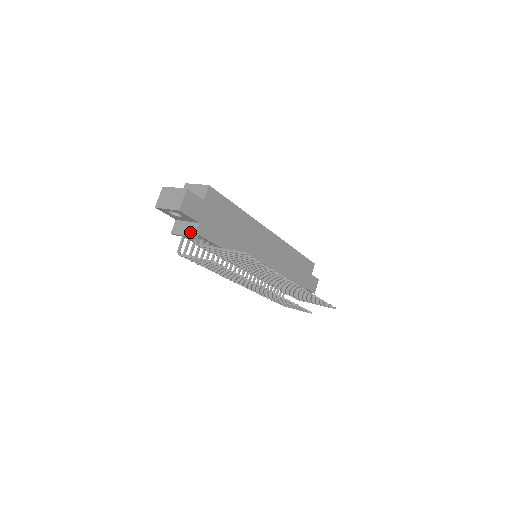
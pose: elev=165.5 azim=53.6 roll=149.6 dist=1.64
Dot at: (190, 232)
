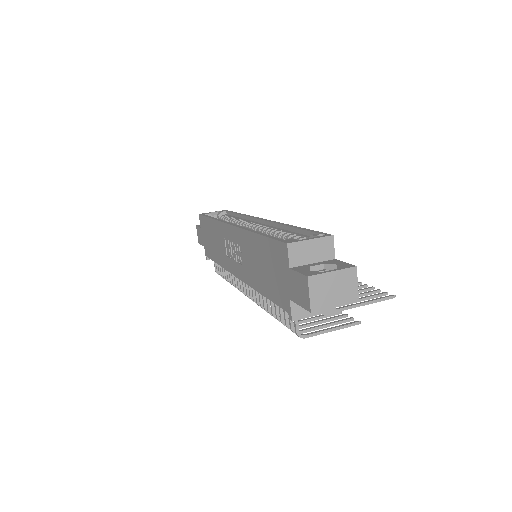
Dot at: occluded
